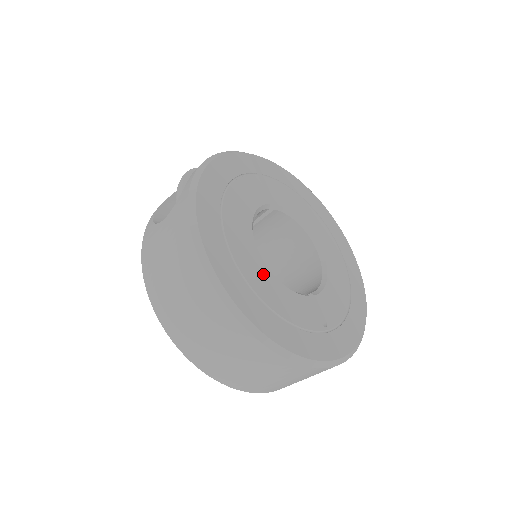
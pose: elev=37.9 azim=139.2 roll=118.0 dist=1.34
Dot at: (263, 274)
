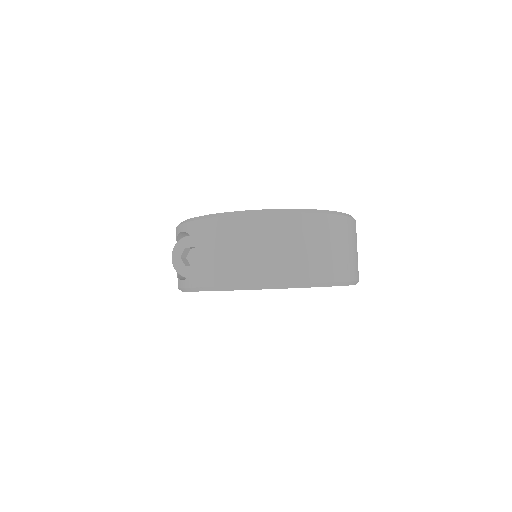
Dot at: occluded
